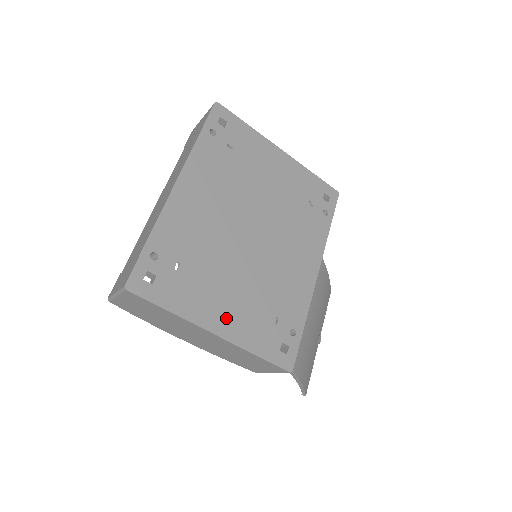
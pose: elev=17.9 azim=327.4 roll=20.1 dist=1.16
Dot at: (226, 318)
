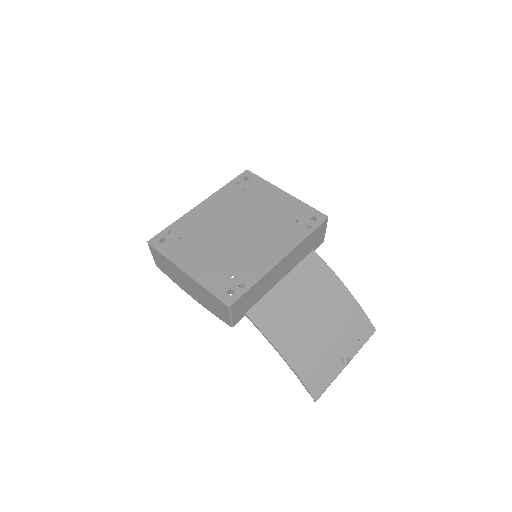
Dot at: (197, 267)
